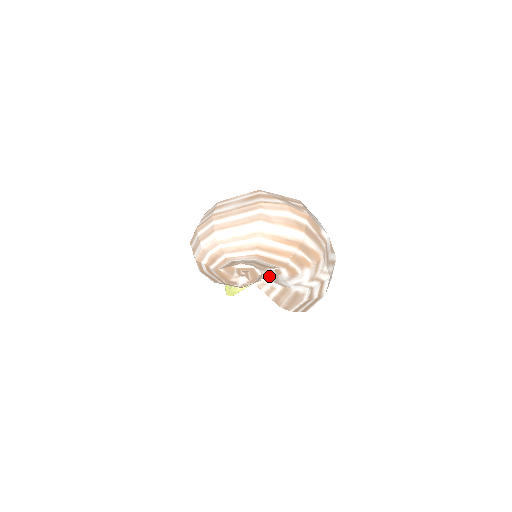
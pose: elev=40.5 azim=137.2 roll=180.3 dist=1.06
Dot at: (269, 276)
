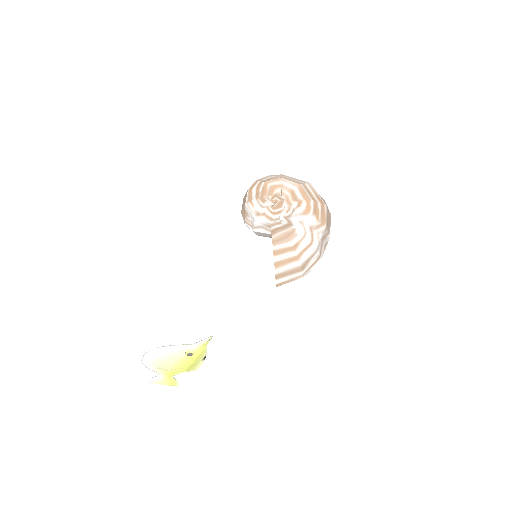
Dot at: (287, 212)
